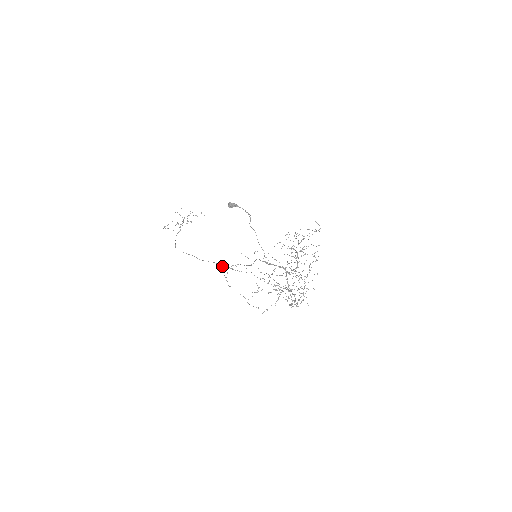
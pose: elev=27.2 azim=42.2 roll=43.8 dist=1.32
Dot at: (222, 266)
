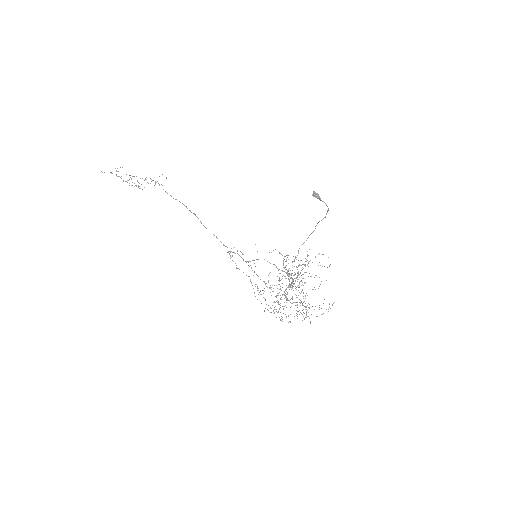
Dot at: occluded
